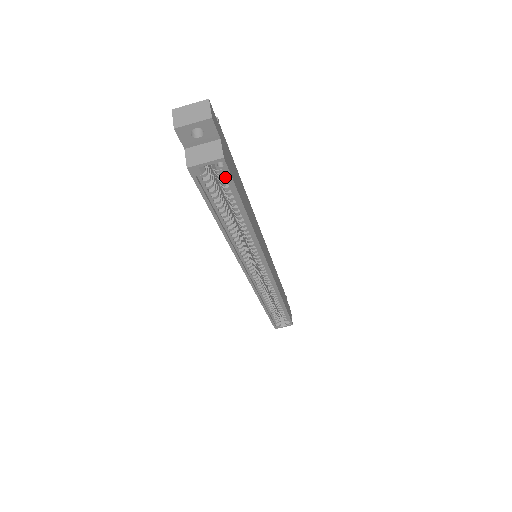
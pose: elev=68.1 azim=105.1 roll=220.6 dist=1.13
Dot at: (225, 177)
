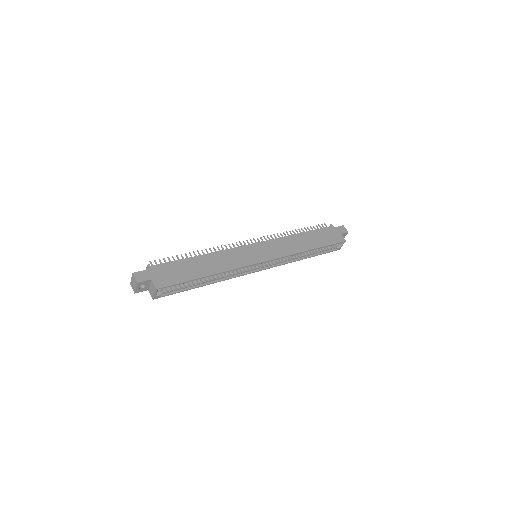
Dot at: (170, 285)
